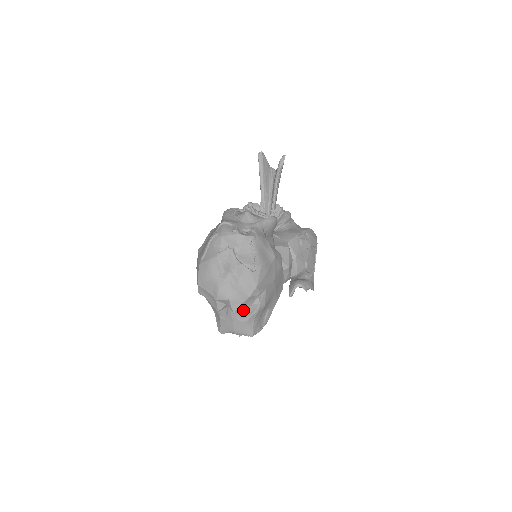
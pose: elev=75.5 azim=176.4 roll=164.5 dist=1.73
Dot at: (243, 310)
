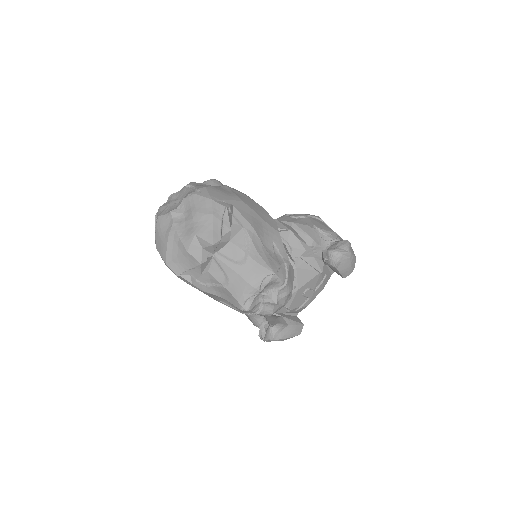
Dot at: (232, 248)
